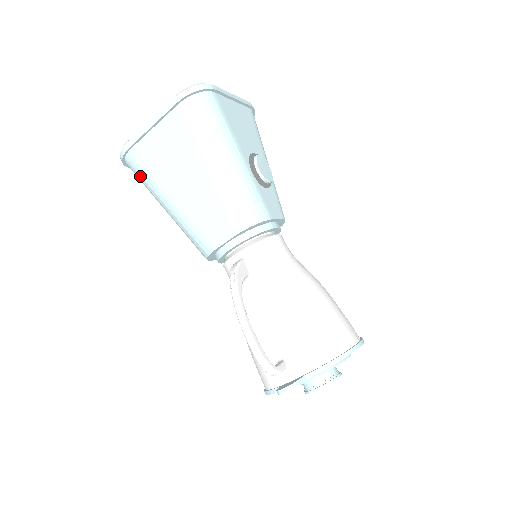
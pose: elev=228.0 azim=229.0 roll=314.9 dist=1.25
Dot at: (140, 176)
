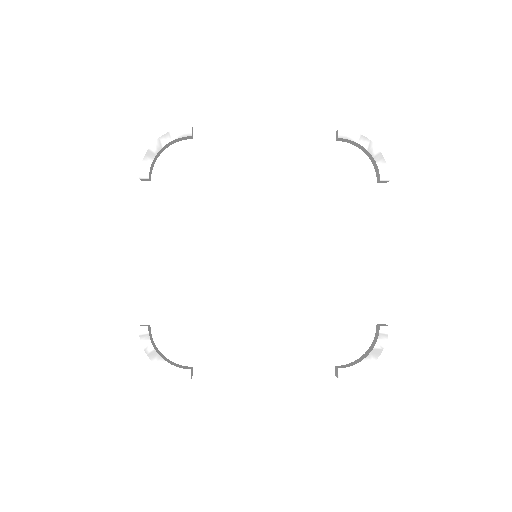
Dot at: occluded
